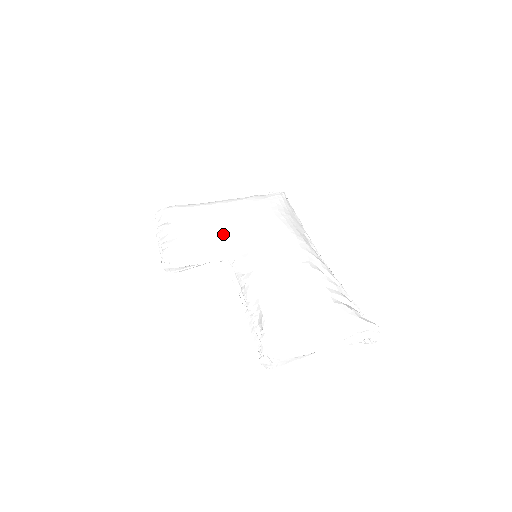
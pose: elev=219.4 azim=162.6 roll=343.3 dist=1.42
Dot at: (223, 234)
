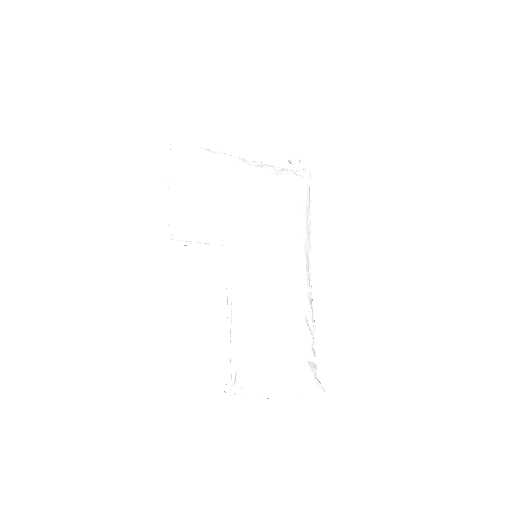
Dot at: (236, 225)
